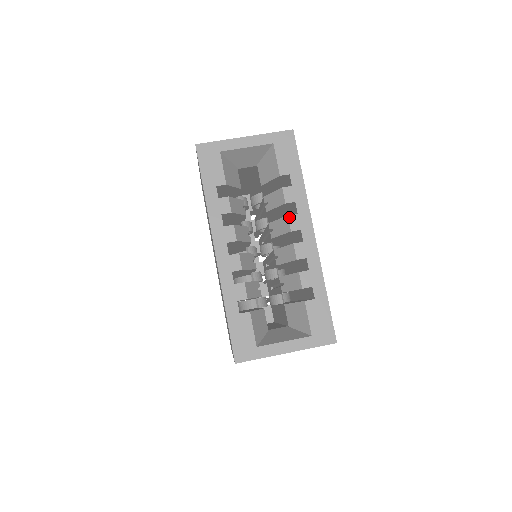
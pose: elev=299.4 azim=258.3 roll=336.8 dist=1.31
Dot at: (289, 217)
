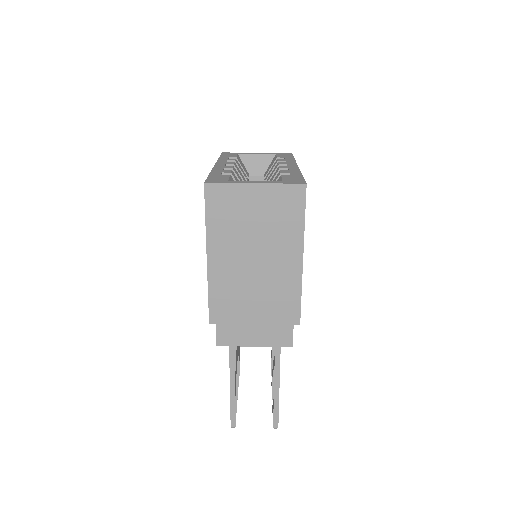
Dot at: (279, 162)
